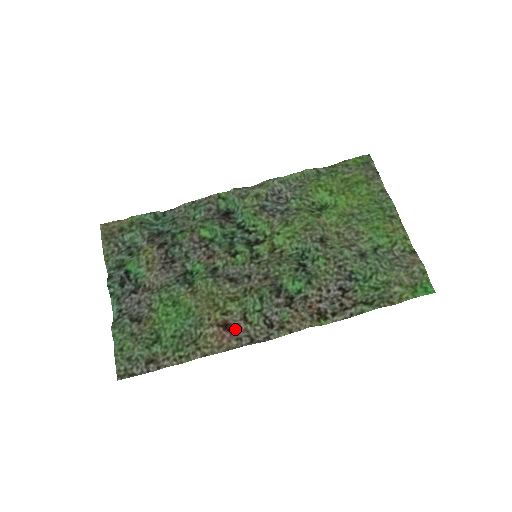
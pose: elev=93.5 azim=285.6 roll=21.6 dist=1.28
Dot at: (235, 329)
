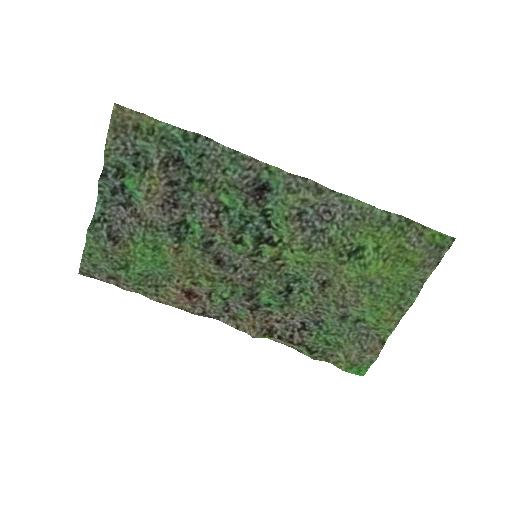
Dot at: (195, 299)
